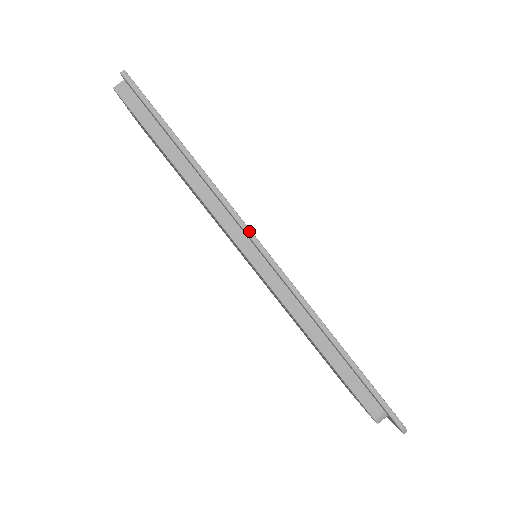
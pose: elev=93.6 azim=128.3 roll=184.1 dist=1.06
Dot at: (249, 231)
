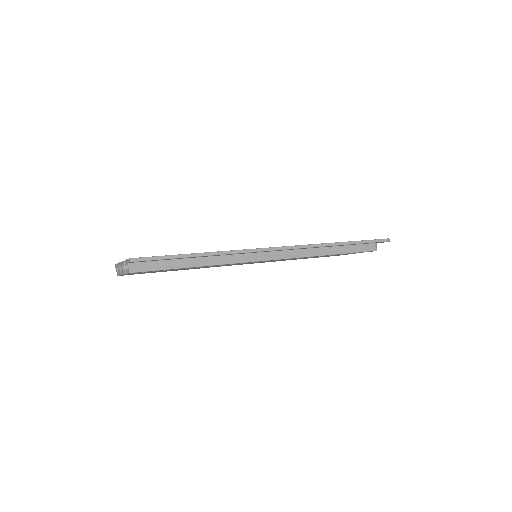
Dot at: (262, 249)
